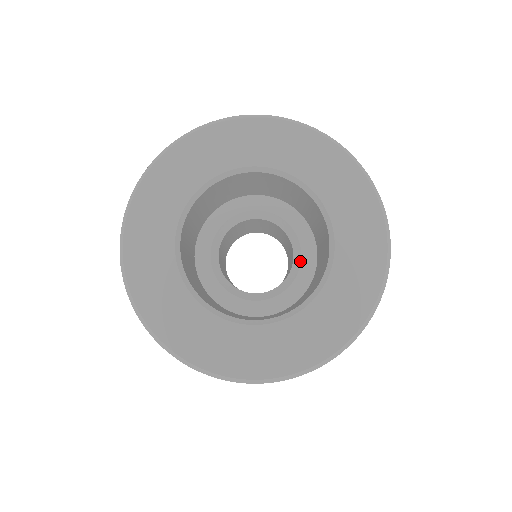
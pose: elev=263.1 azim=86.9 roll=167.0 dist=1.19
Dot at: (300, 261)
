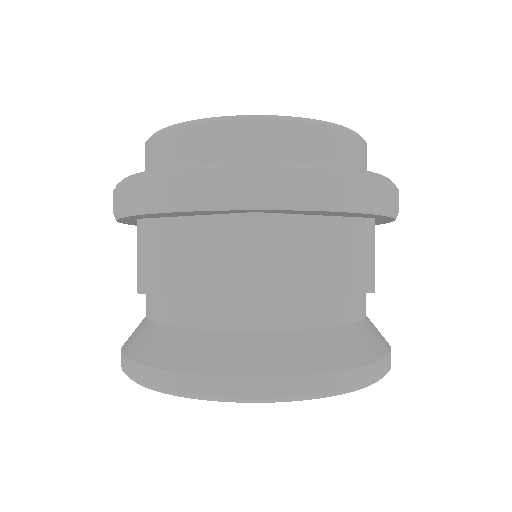
Dot at: occluded
